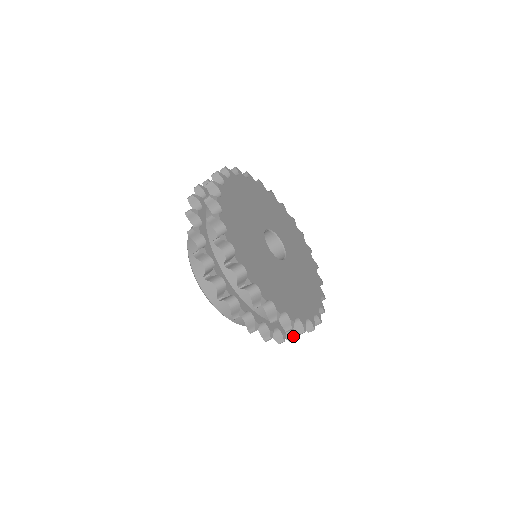
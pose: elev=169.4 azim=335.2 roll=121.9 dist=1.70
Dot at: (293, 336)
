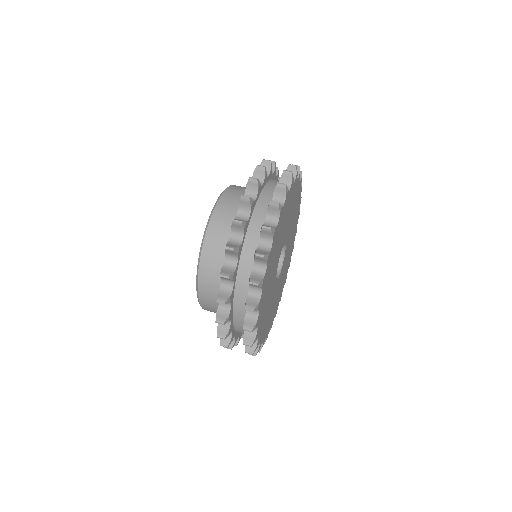
Dot at: occluded
